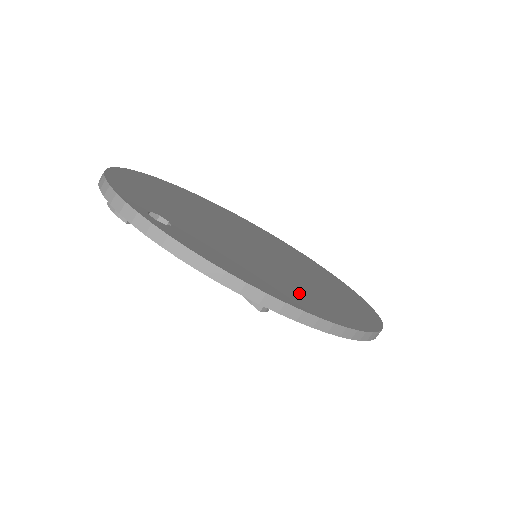
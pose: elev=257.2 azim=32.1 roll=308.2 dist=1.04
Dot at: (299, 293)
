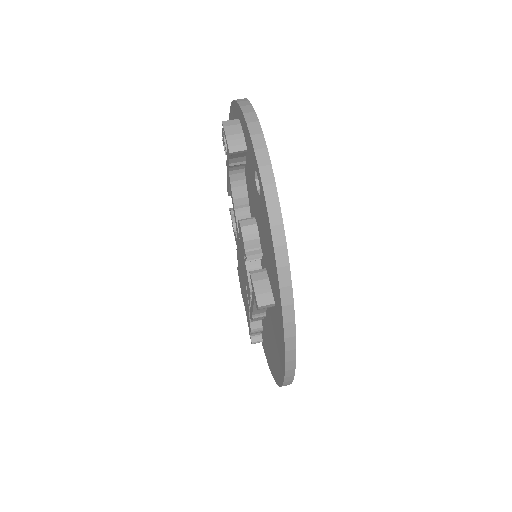
Dot at: occluded
